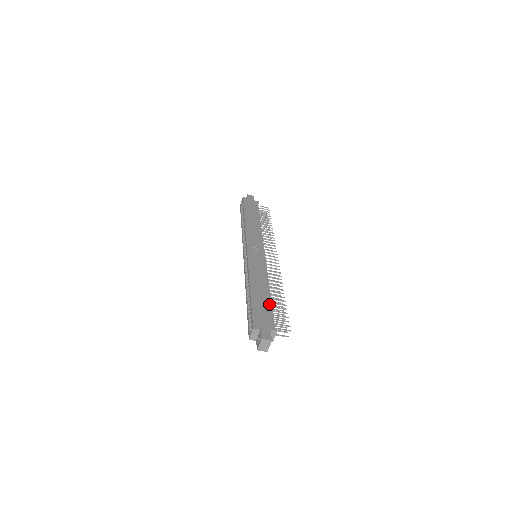
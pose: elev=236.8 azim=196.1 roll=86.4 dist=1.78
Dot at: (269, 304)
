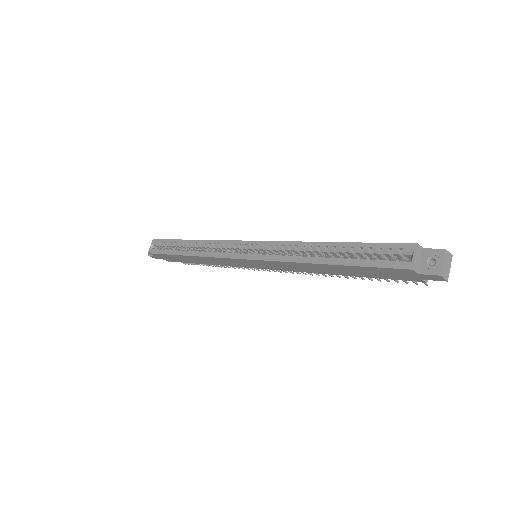
Dot at: occluded
